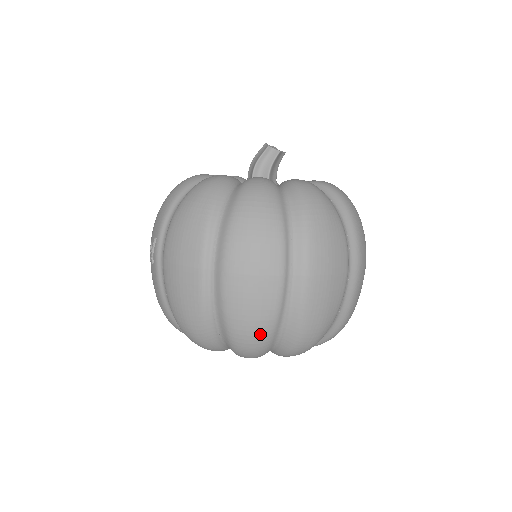
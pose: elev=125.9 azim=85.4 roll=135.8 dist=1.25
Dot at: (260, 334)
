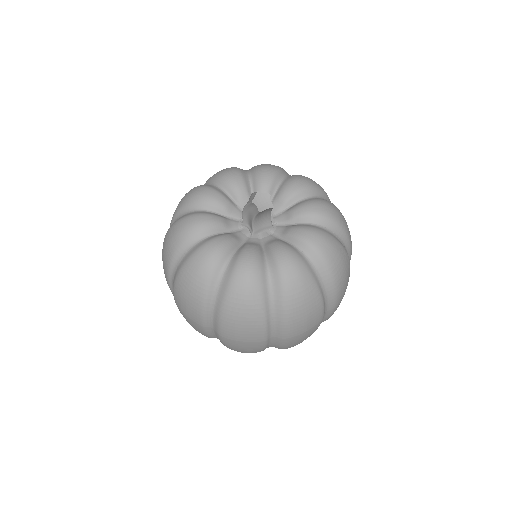
Dot at: occluded
